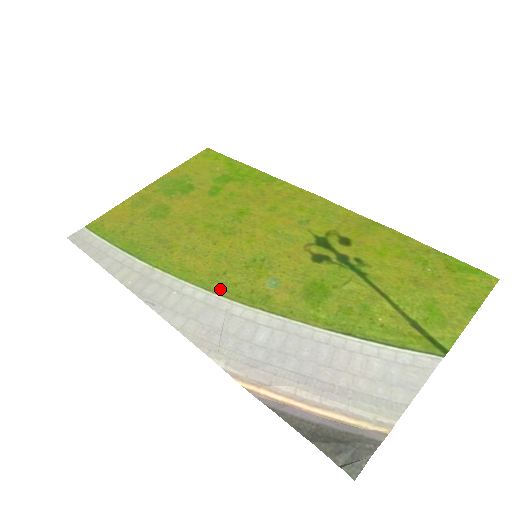
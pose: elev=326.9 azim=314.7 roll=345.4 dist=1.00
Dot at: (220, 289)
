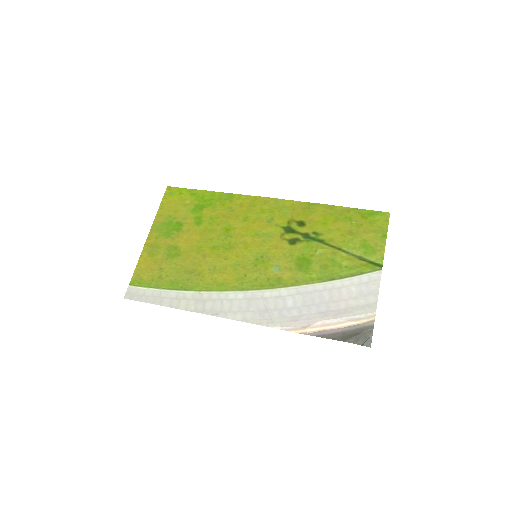
Dot at: (249, 286)
